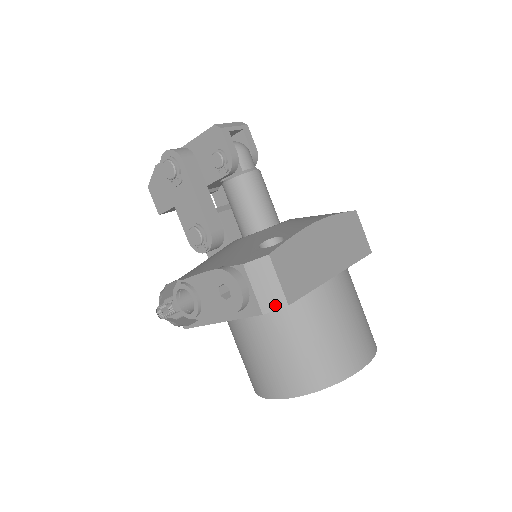
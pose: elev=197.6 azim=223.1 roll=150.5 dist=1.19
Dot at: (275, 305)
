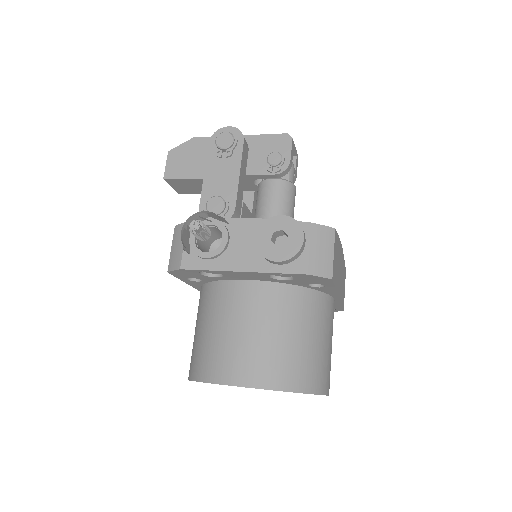
Dot at: (322, 272)
